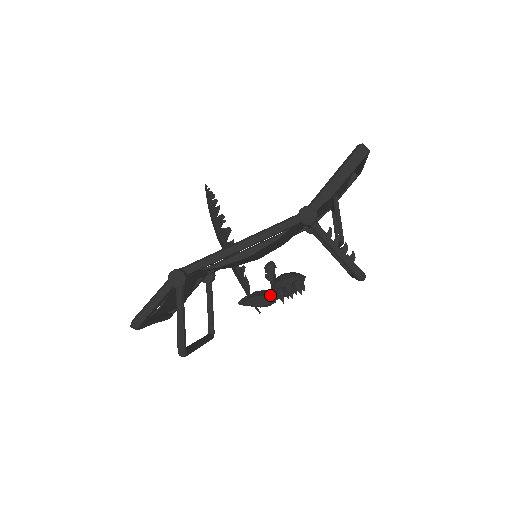
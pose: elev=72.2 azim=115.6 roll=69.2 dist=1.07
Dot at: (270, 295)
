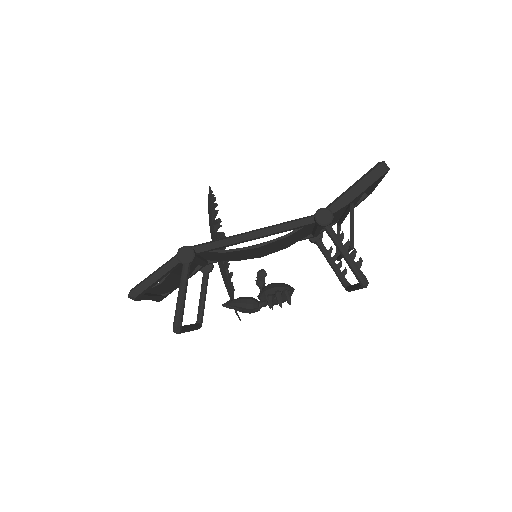
Dot at: occluded
